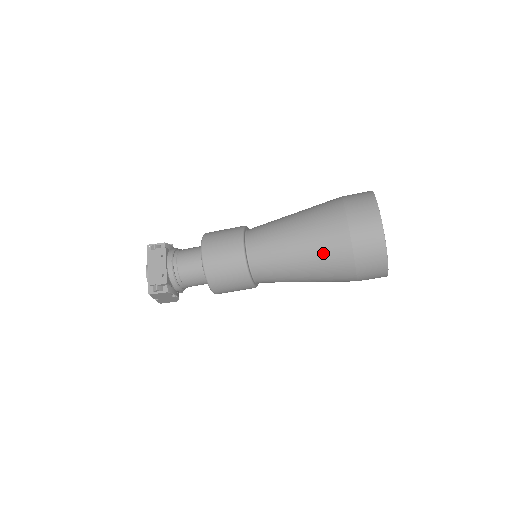
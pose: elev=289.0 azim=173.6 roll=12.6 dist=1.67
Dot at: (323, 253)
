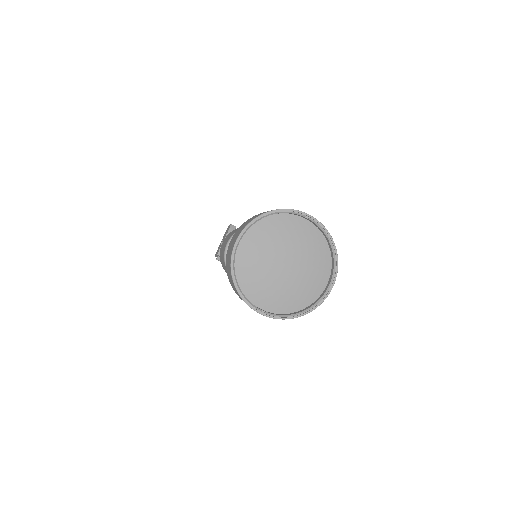
Dot at: occluded
